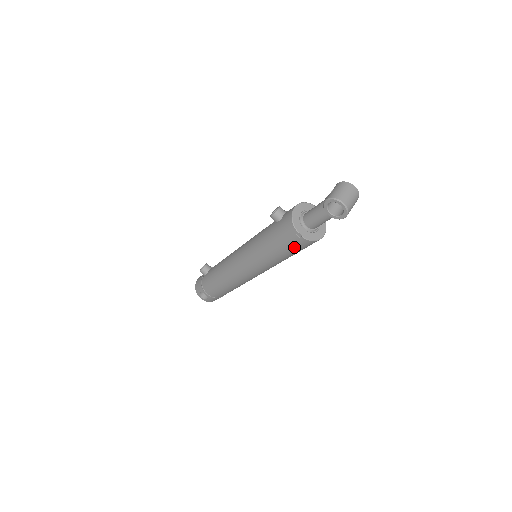
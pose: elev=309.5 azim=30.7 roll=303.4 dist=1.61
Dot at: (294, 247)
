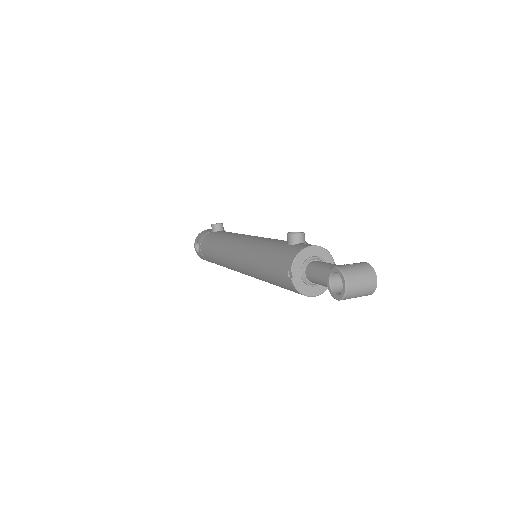
Dot at: (280, 280)
